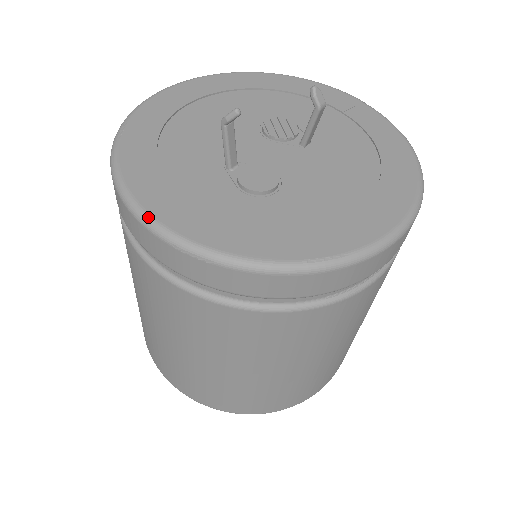
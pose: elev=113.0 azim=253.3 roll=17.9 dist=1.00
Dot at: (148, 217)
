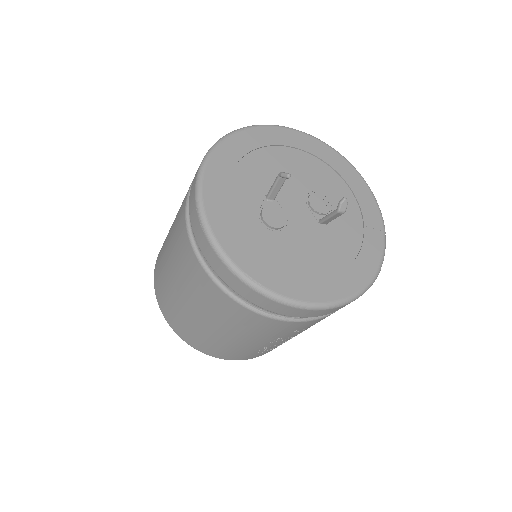
Dot at: (200, 185)
